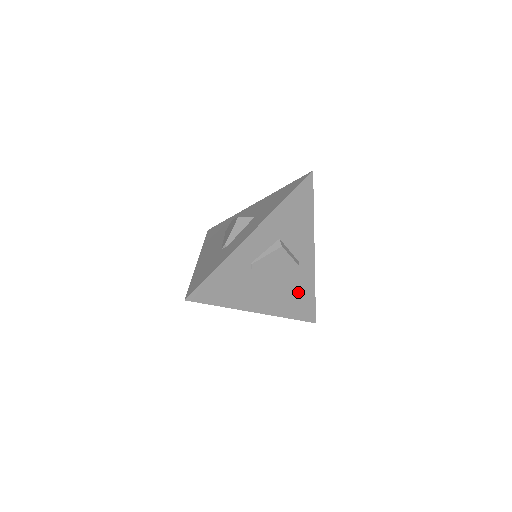
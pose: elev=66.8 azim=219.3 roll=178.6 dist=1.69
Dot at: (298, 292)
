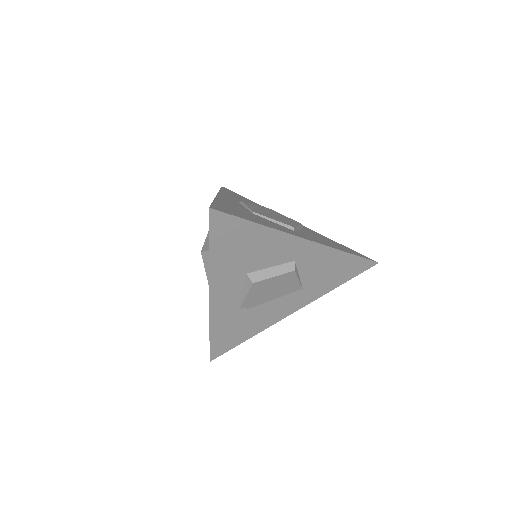
Dot at: (324, 271)
